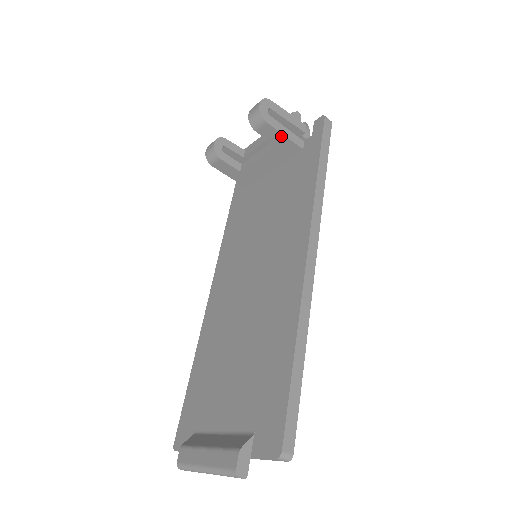
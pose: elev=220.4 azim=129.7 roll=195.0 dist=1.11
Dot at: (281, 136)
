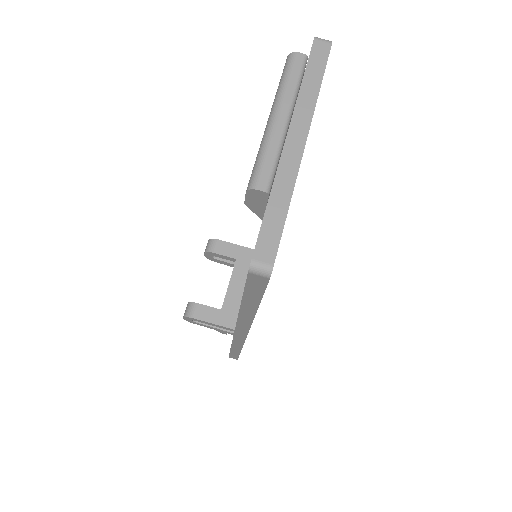
Dot at: (235, 247)
